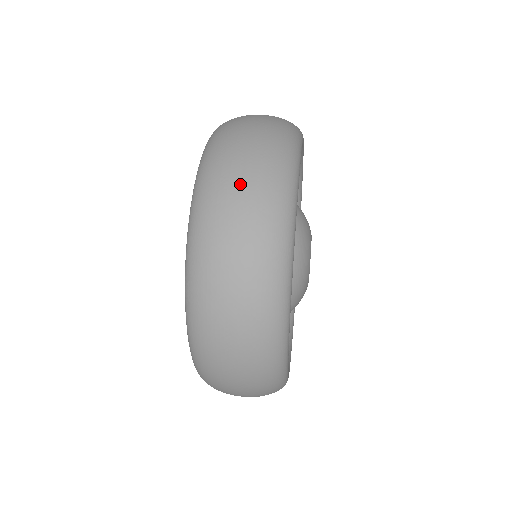
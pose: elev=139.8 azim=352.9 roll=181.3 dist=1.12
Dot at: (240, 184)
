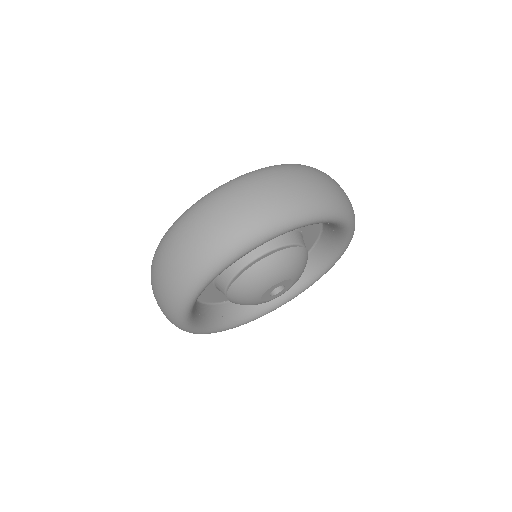
Dot at: (180, 247)
